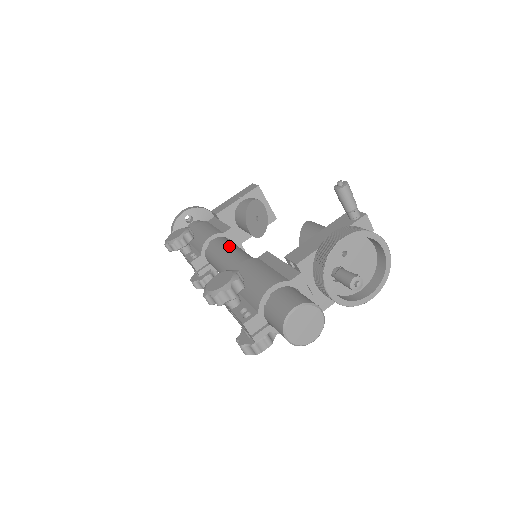
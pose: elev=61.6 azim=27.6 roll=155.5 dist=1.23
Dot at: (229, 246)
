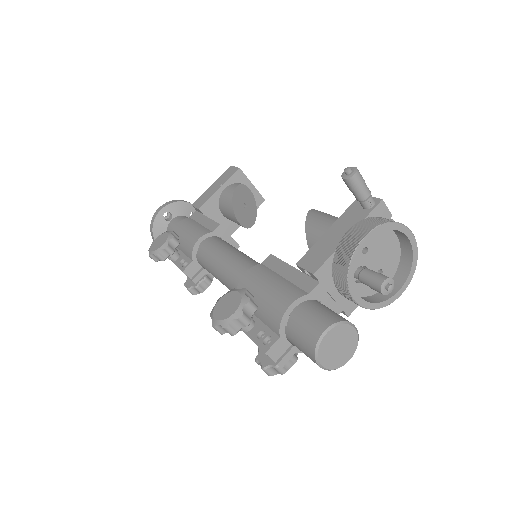
Dot at: (223, 249)
